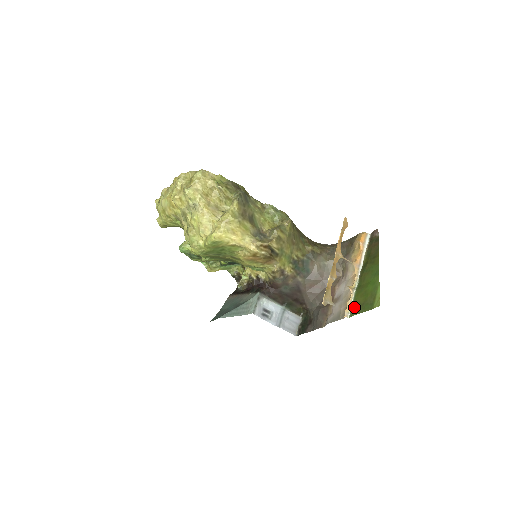
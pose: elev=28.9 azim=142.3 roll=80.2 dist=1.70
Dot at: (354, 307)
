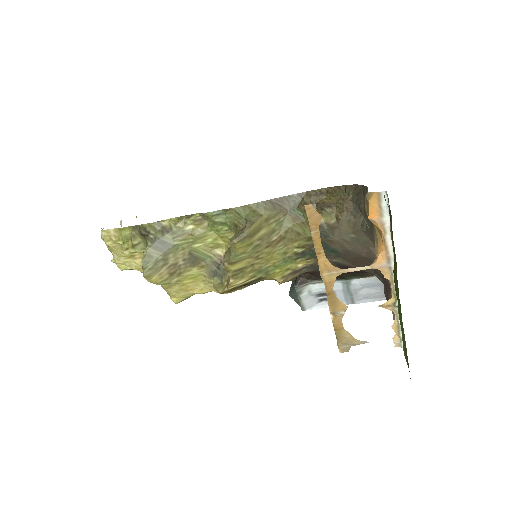
Dot at: (402, 338)
